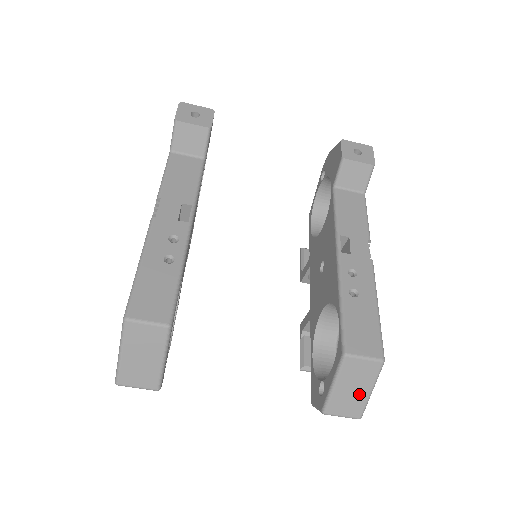
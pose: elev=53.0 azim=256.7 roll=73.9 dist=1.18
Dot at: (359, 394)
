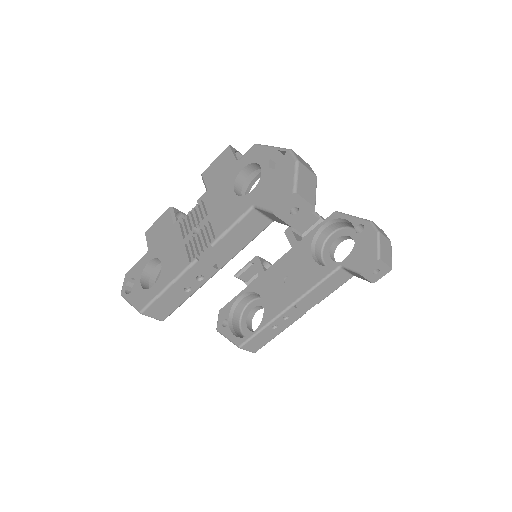
Dot at: occluded
